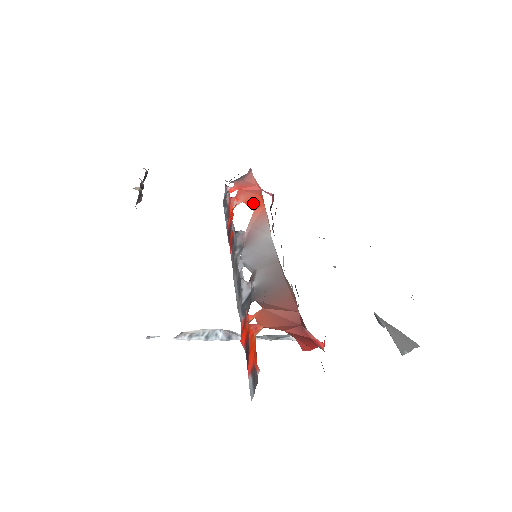
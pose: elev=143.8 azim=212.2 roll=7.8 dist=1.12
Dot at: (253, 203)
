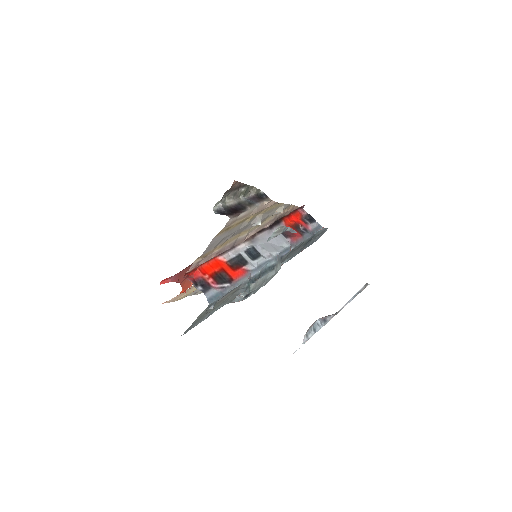
Dot at: occluded
